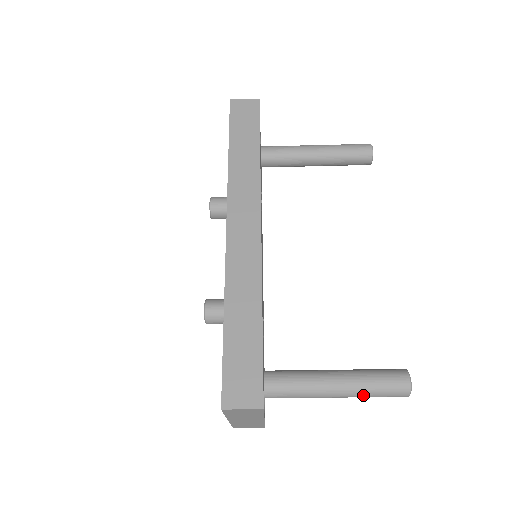
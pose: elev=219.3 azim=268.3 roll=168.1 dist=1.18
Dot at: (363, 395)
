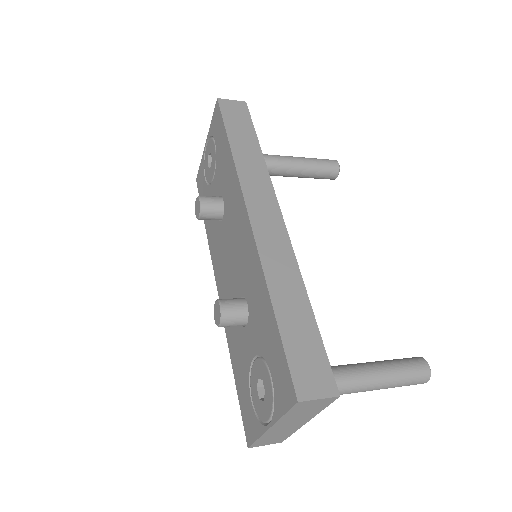
Dot at: (392, 385)
